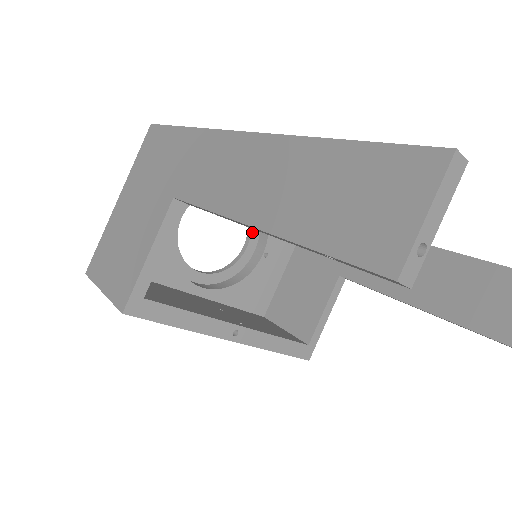
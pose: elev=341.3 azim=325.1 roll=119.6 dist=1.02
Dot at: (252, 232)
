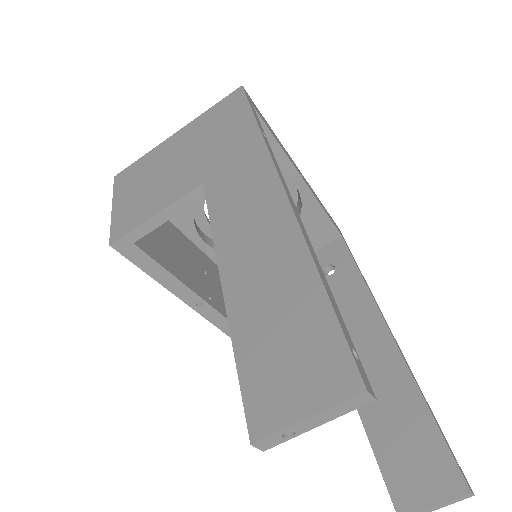
Dot at: occluded
